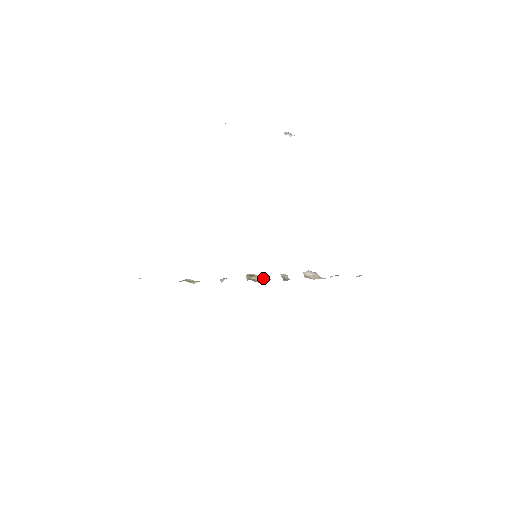
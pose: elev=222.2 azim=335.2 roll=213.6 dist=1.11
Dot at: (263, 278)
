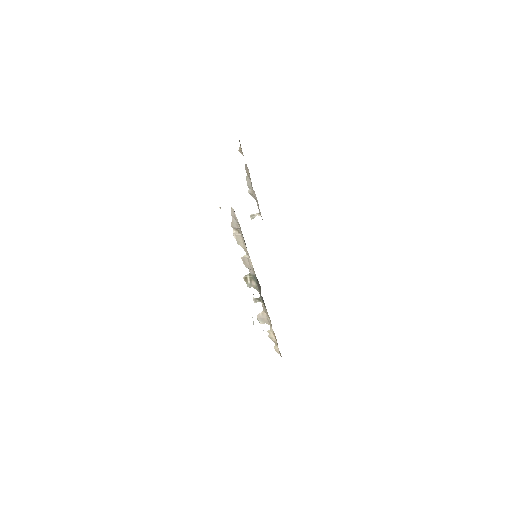
Dot at: (251, 285)
